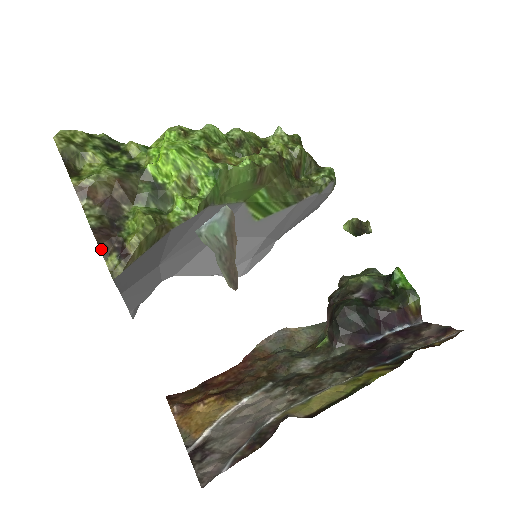
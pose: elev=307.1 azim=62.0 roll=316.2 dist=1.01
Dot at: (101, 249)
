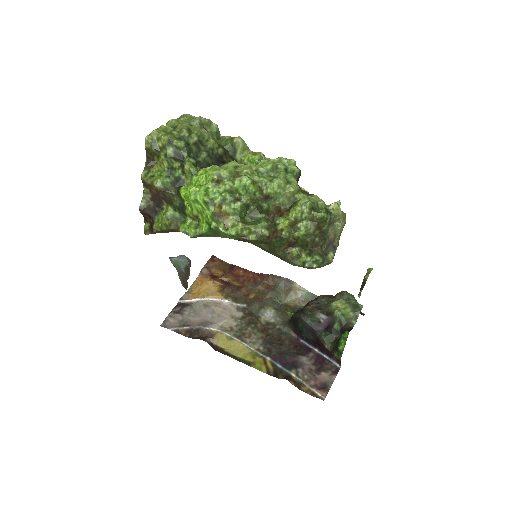
Dot at: (144, 217)
